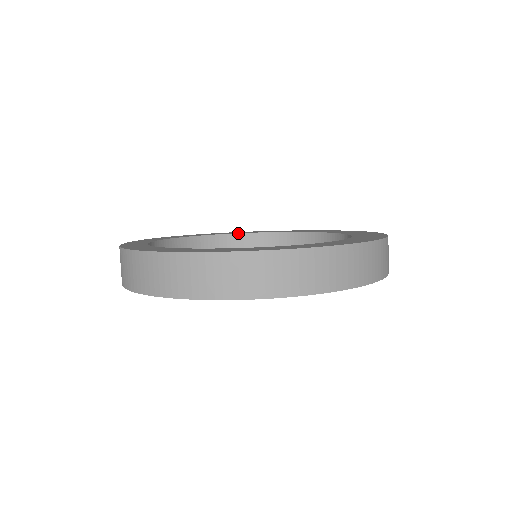
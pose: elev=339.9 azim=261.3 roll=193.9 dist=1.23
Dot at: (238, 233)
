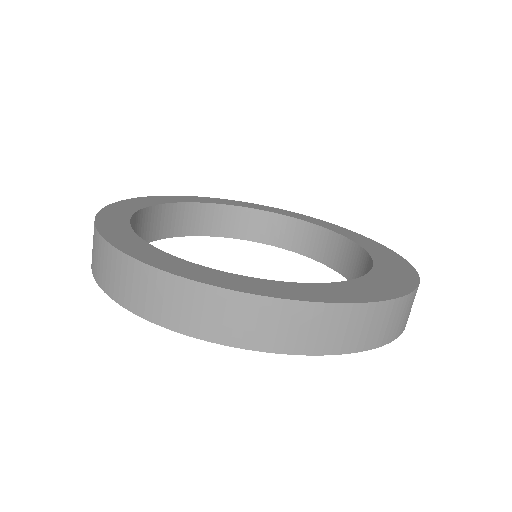
Dot at: (287, 215)
